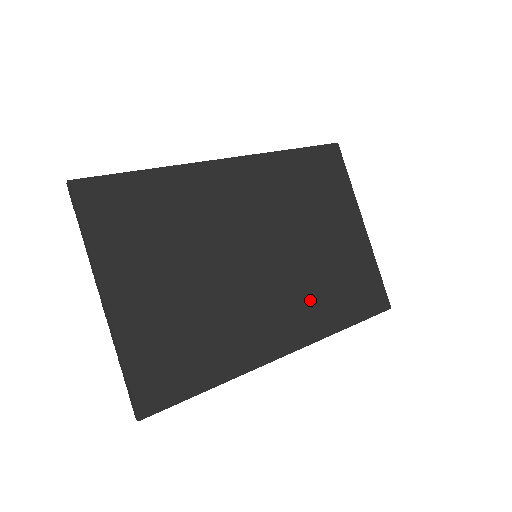
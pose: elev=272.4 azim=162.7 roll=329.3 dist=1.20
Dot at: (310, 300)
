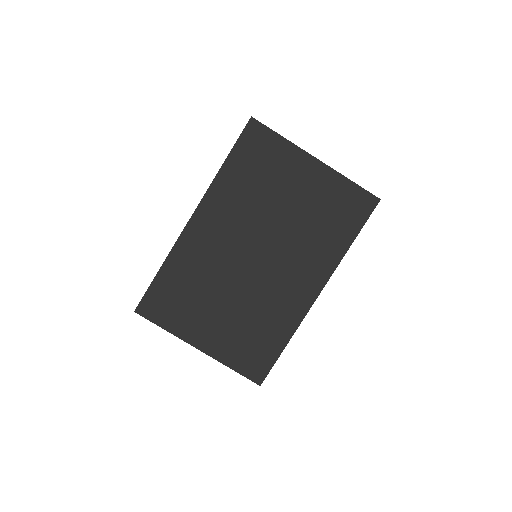
Dot at: (311, 251)
